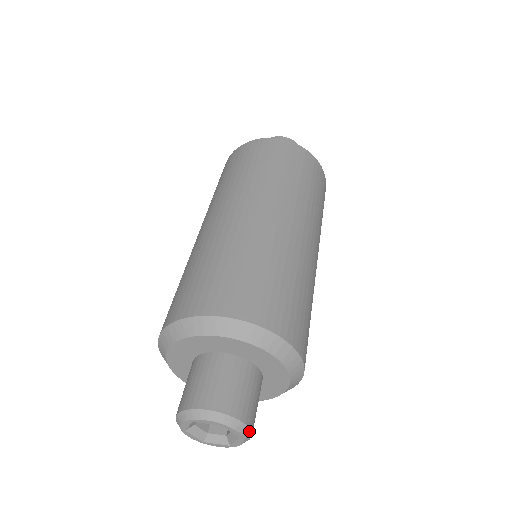
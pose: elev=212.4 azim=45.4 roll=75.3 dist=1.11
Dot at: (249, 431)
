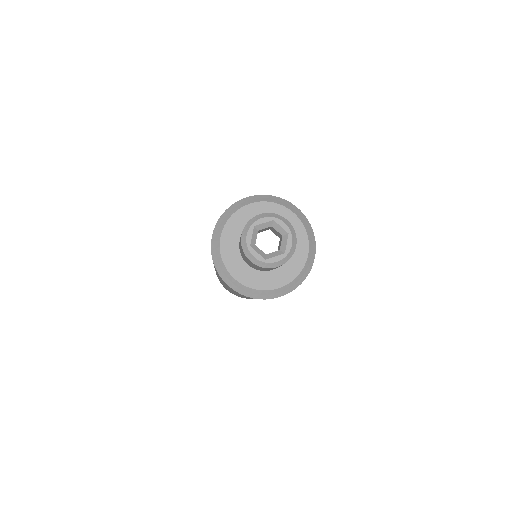
Dot at: (291, 256)
